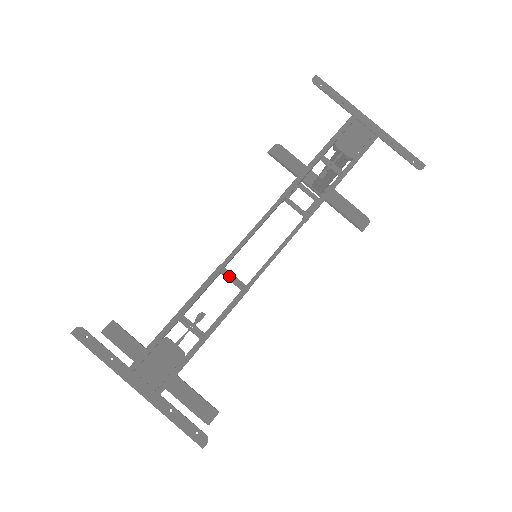
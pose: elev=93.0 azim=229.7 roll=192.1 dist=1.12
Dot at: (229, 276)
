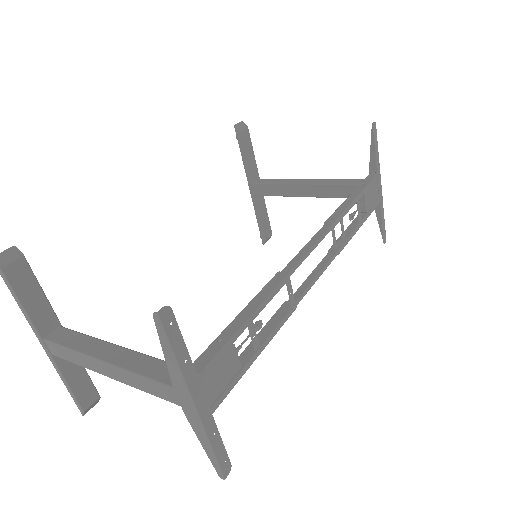
Dot at: (290, 289)
